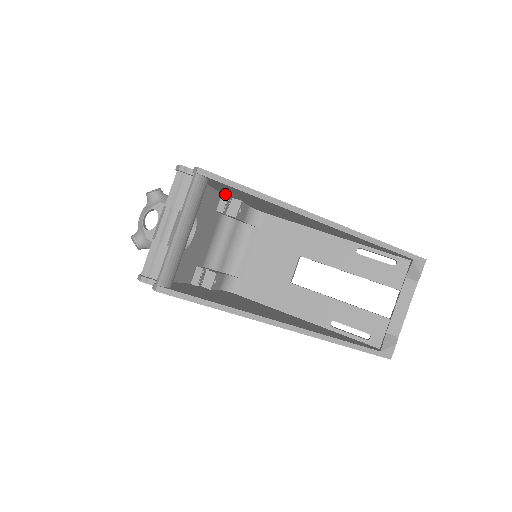
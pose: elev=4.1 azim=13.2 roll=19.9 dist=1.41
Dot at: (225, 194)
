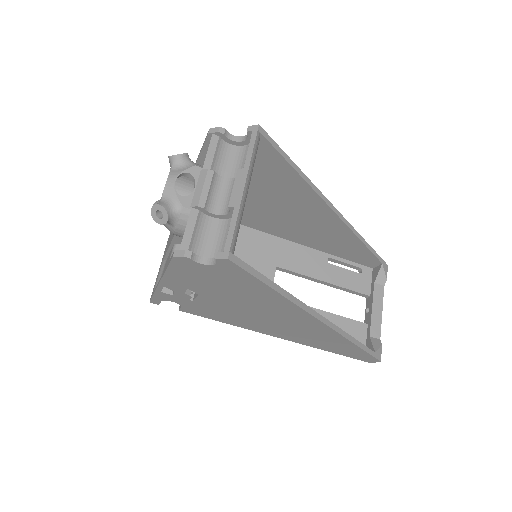
Dot at: occluded
